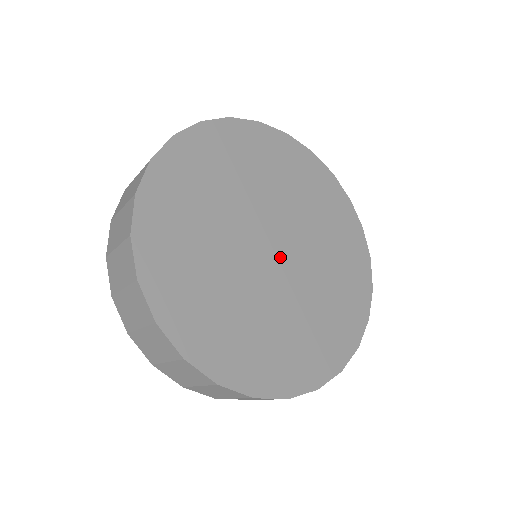
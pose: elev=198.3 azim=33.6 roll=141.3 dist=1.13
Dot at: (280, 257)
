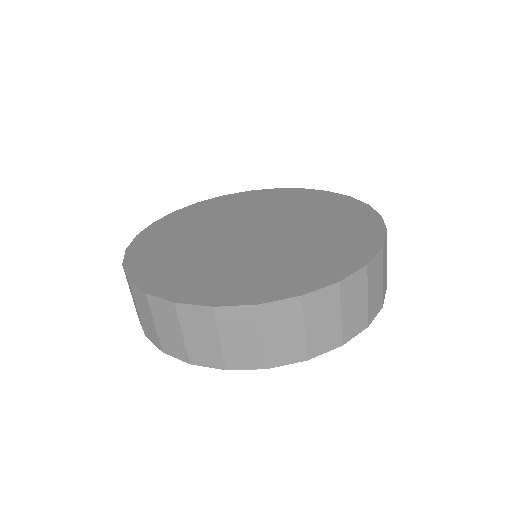
Dot at: (263, 232)
